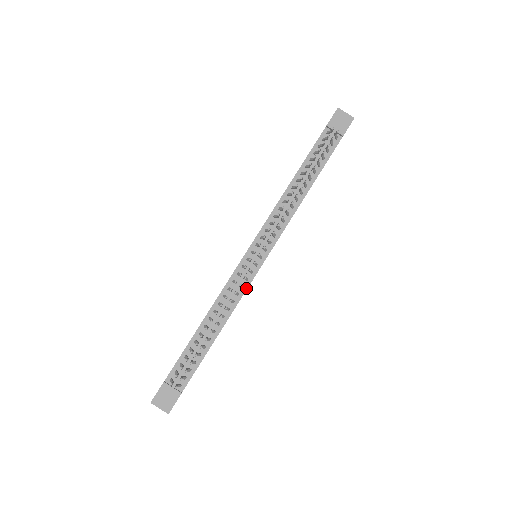
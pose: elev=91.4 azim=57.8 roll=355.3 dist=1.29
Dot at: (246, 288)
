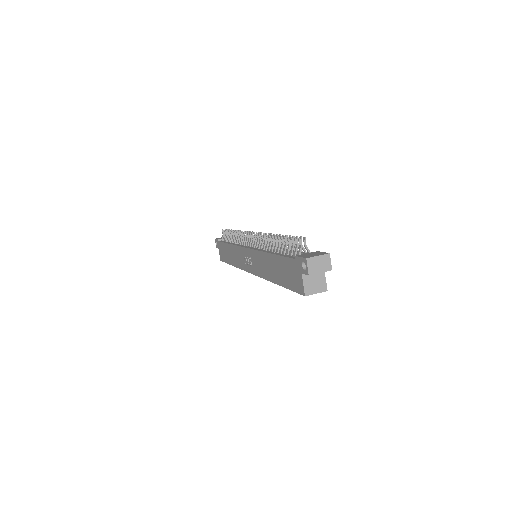
Dot at: occluded
